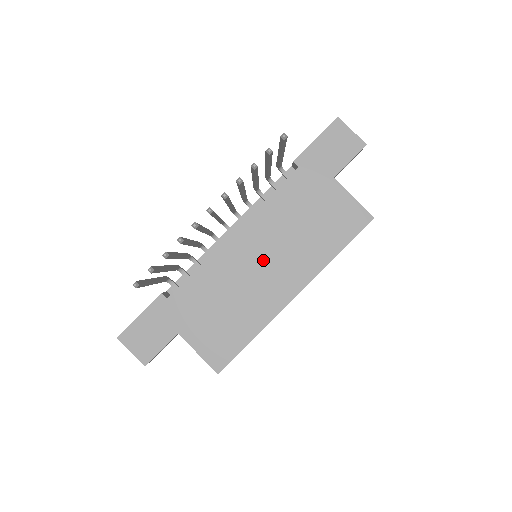
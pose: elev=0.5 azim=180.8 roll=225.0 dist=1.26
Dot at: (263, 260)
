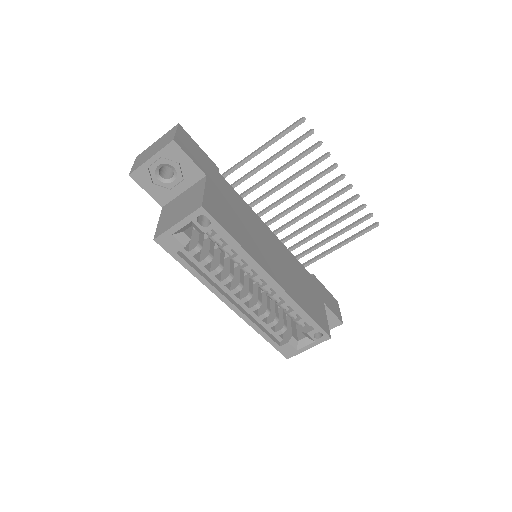
Dot at: (273, 252)
